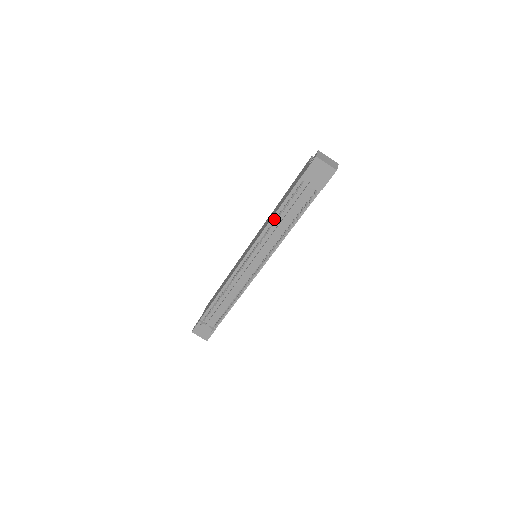
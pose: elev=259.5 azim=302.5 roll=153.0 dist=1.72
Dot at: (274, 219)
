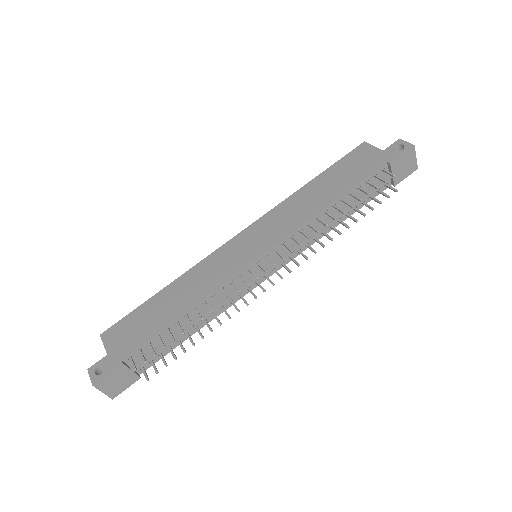
Dot at: (329, 208)
